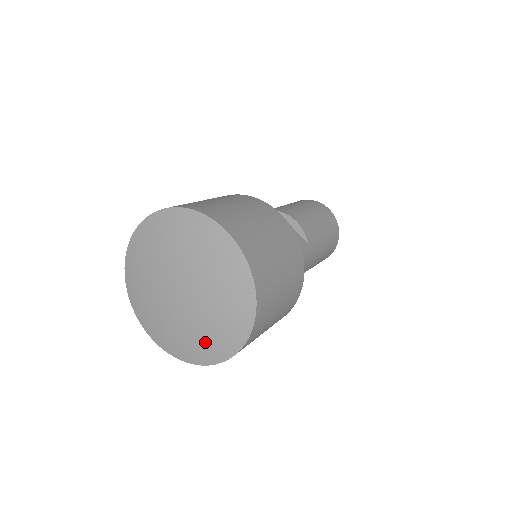
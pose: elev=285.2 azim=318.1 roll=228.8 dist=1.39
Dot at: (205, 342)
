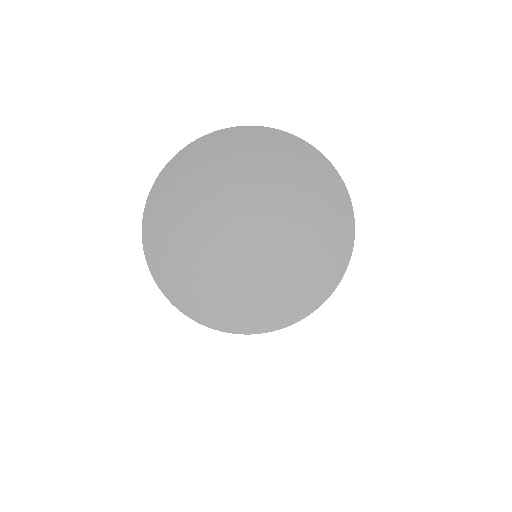
Dot at: (313, 258)
